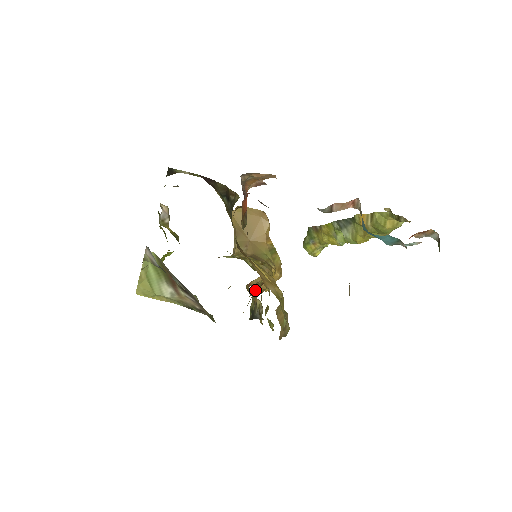
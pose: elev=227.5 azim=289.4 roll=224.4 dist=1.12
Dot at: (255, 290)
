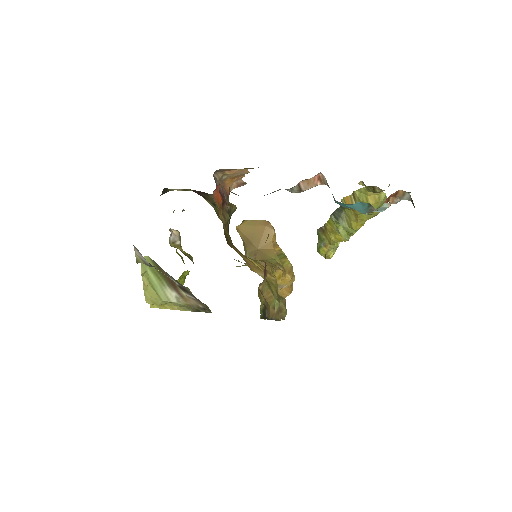
Dot at: occluded
